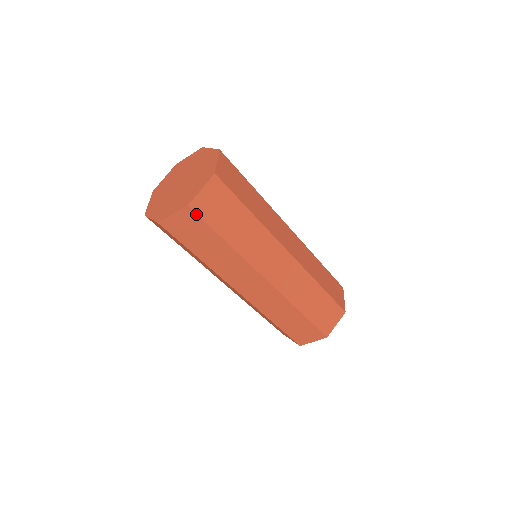
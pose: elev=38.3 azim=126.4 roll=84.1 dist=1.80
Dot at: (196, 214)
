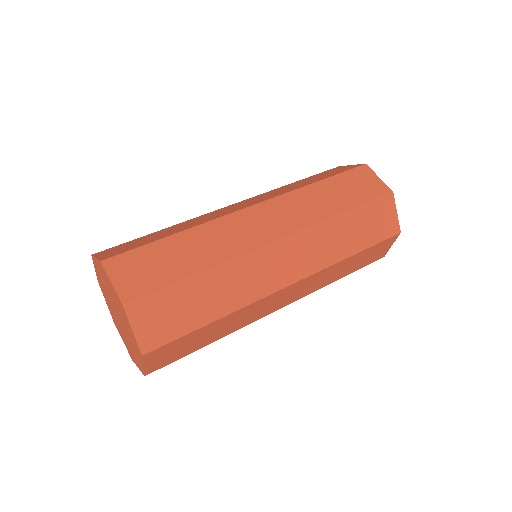
Dot at: (159, 368)
